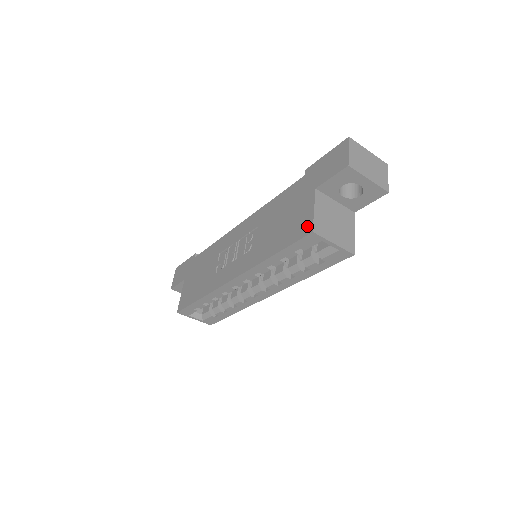
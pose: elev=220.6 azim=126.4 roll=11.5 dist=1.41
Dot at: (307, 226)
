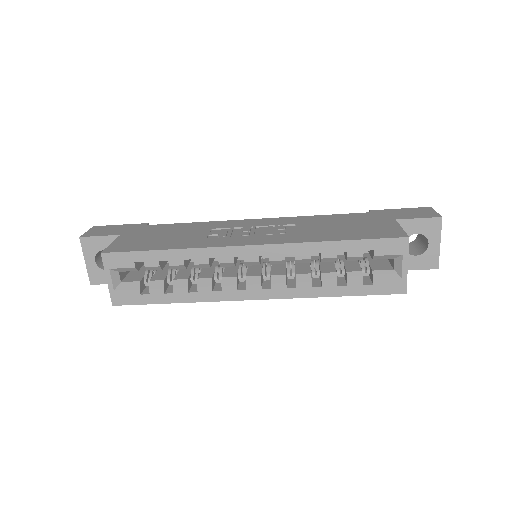
Dot at: (397, 233)
